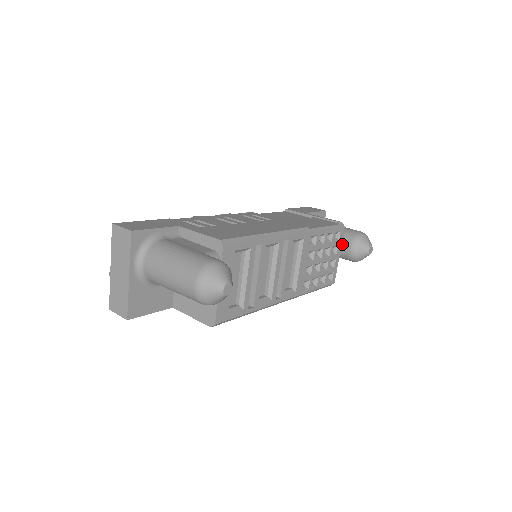
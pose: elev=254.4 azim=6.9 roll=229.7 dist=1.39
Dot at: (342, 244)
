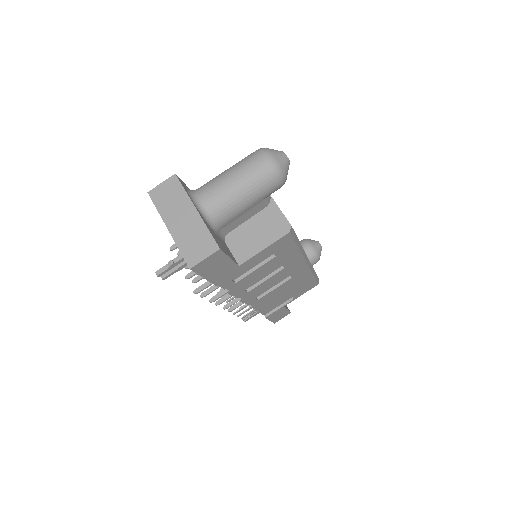
Dot at: occluded
